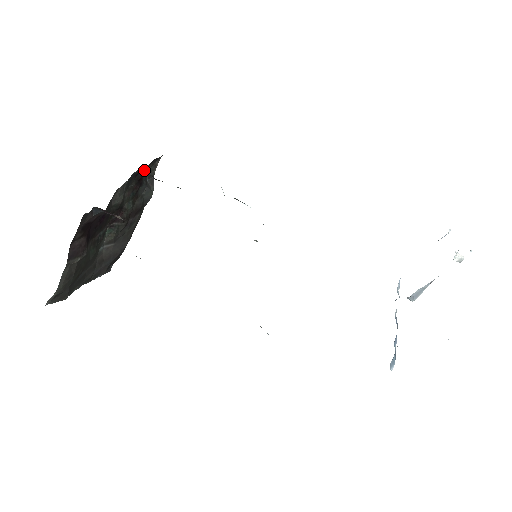
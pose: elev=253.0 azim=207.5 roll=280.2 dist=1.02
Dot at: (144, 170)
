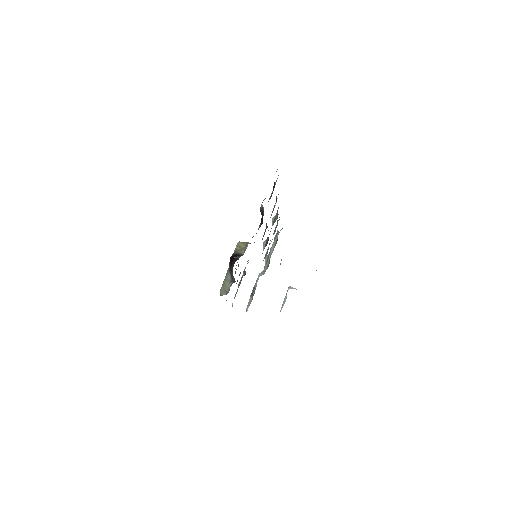
Dot at: (262, 206)
